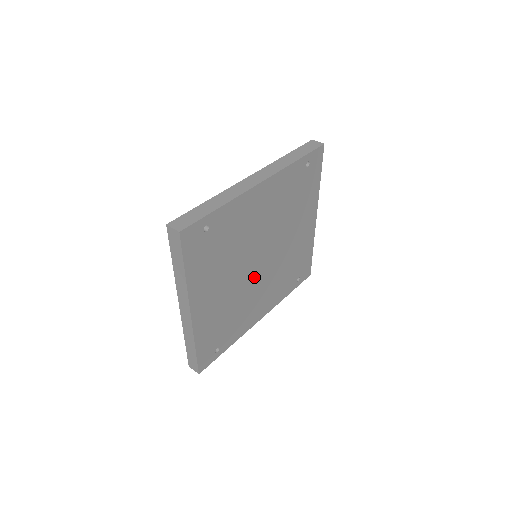
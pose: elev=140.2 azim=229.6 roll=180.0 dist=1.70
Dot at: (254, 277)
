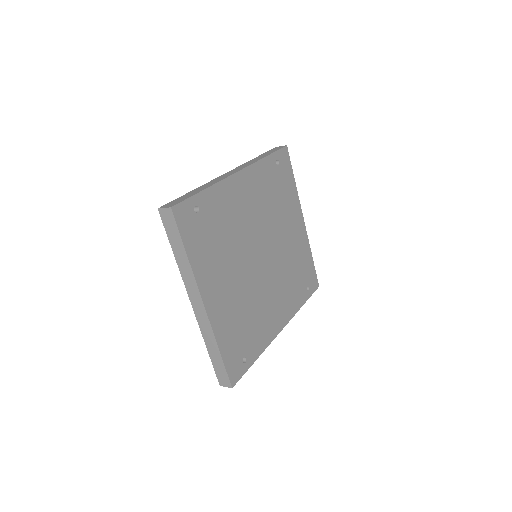
Dot at: (260, 276)
